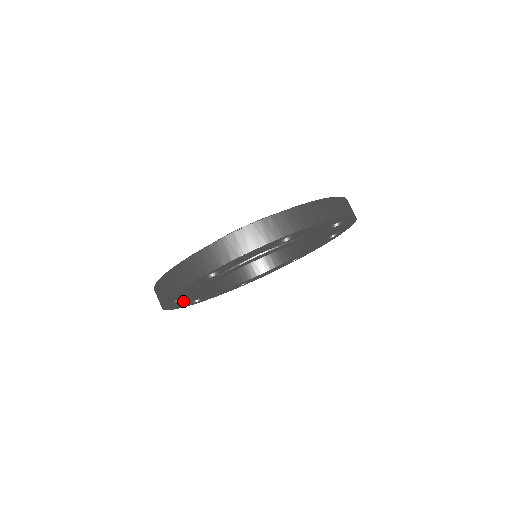
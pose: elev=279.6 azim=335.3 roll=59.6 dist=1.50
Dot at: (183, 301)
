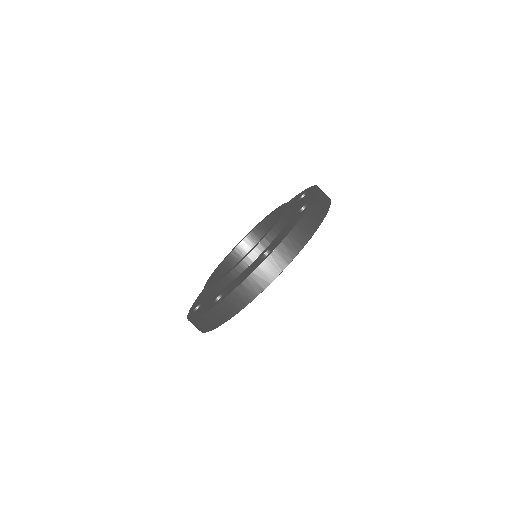
Dot at: occluded
